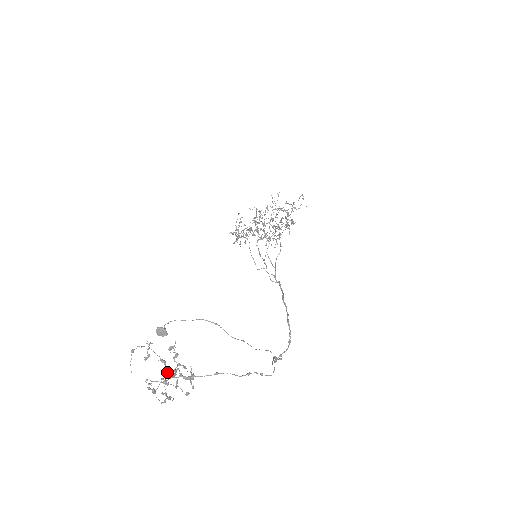
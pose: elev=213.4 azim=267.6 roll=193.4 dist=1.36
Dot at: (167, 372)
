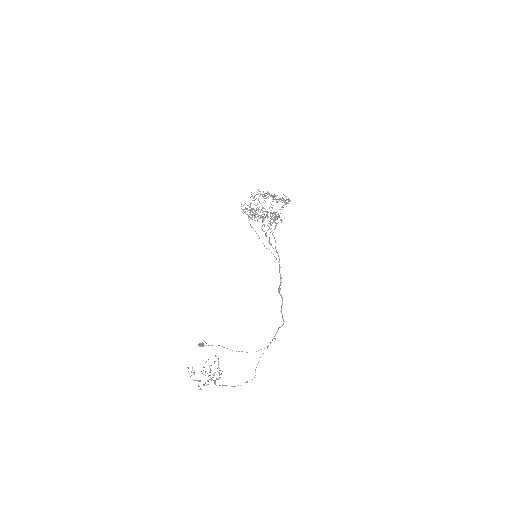
Dot at: occluded
